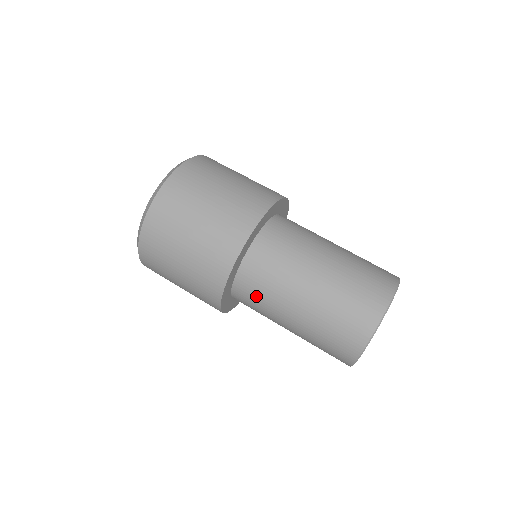
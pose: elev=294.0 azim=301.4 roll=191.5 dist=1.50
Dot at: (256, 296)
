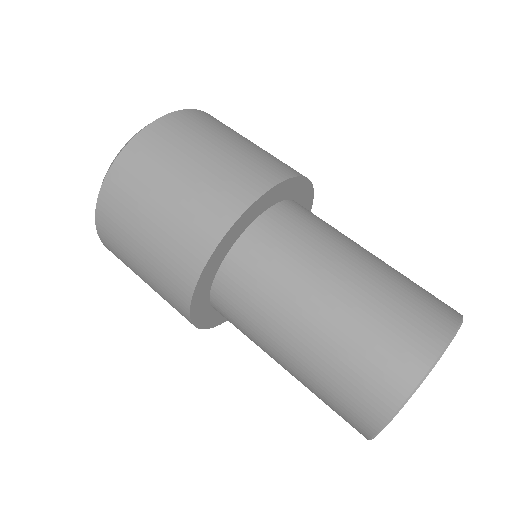
Dot at: occluded
